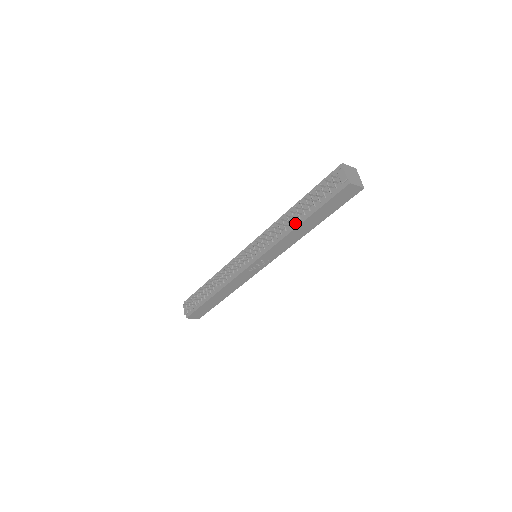
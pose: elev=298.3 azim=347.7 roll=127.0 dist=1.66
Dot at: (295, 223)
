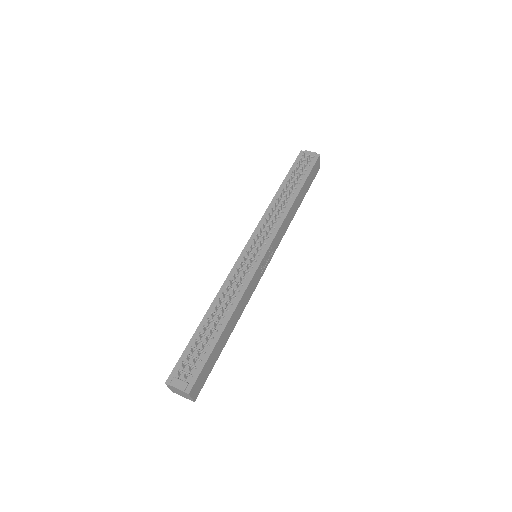
Dot at: (291, 198)
